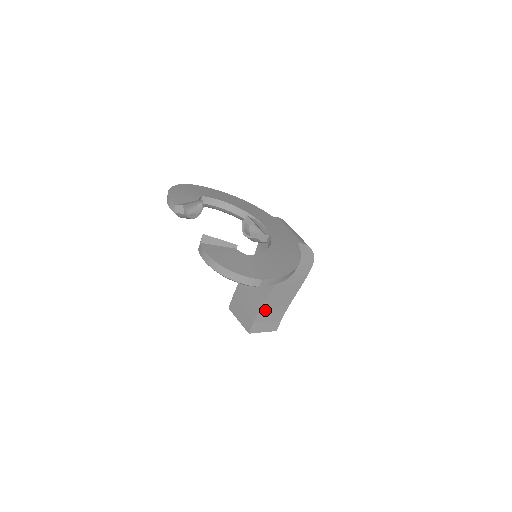
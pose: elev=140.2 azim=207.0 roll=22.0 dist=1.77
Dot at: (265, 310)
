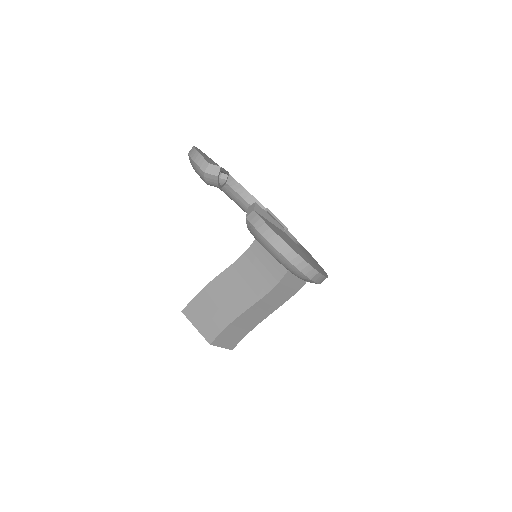
Dot at: (239, 321)
